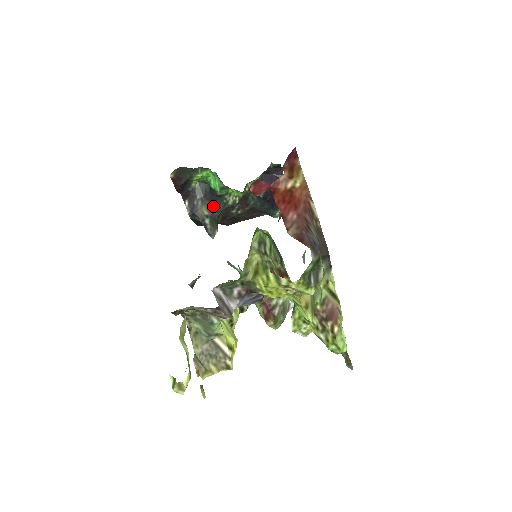
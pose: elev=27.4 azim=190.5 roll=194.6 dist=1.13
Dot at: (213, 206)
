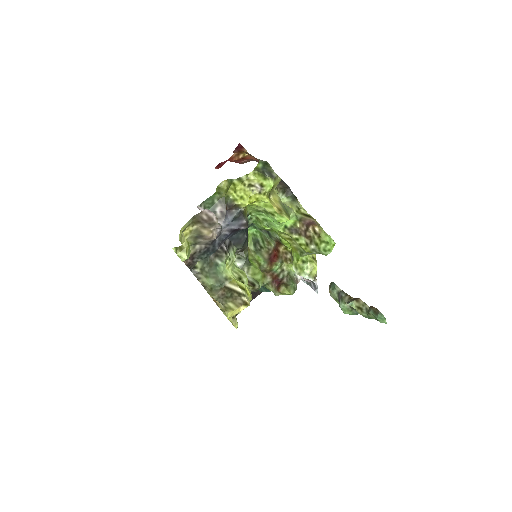
Dot at: occluded
